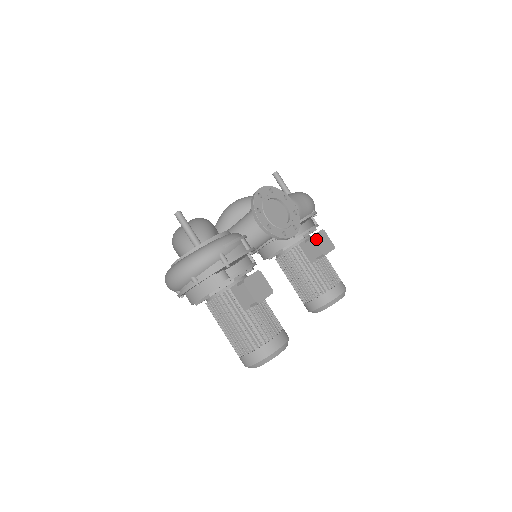
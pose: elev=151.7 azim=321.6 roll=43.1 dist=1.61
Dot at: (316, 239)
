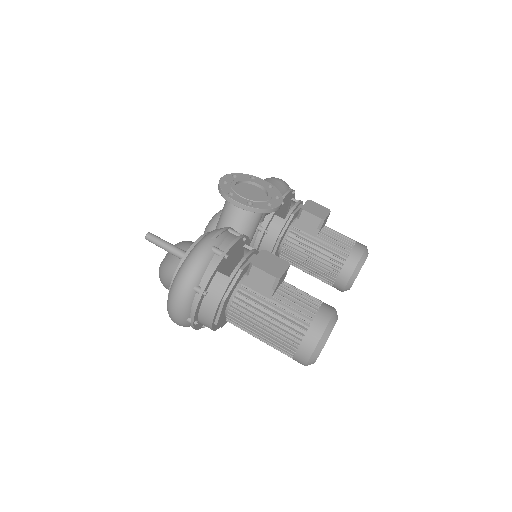
Dot at: (307, 209)
